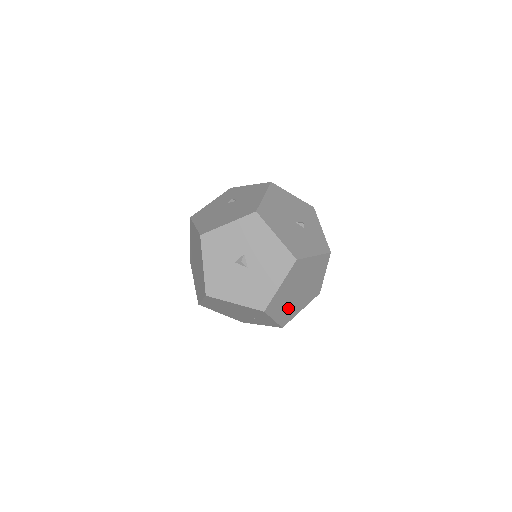
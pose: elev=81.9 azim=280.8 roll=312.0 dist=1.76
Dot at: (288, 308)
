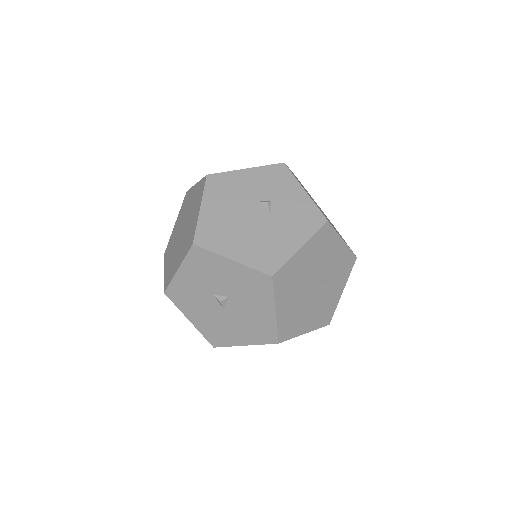
Dot at: occluded
